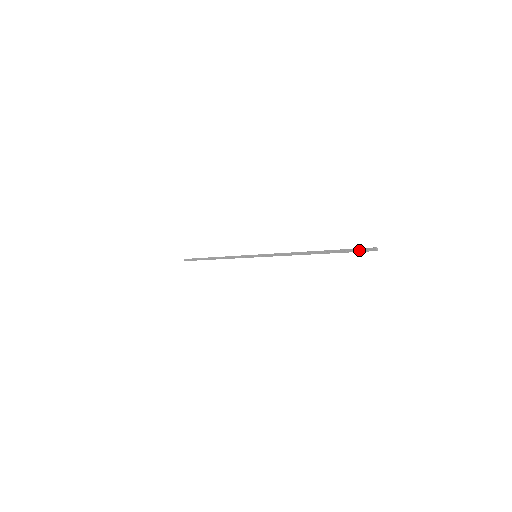
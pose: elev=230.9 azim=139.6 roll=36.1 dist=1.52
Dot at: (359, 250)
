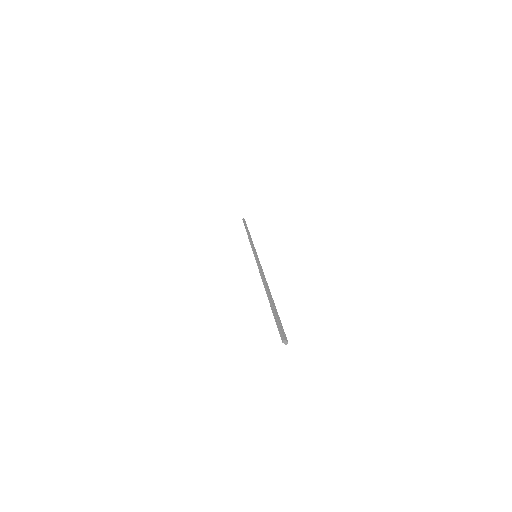
Dot at: (278, 328)
